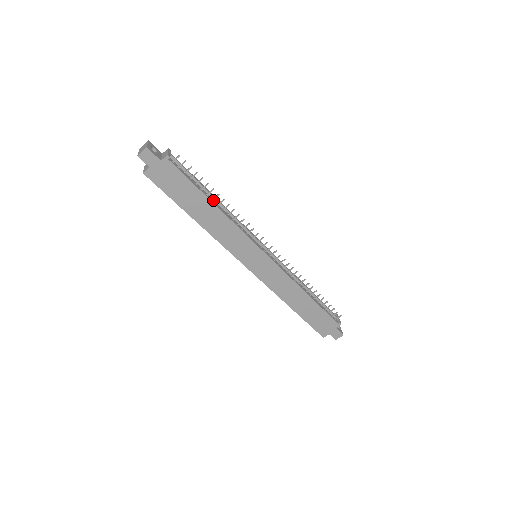
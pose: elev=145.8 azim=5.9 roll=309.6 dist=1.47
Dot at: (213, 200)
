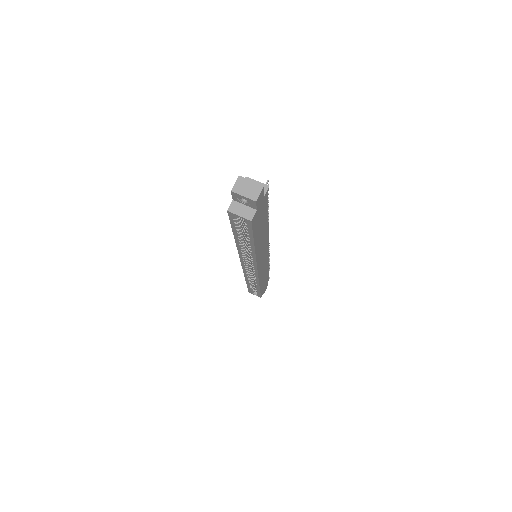
Dot at: occluded
